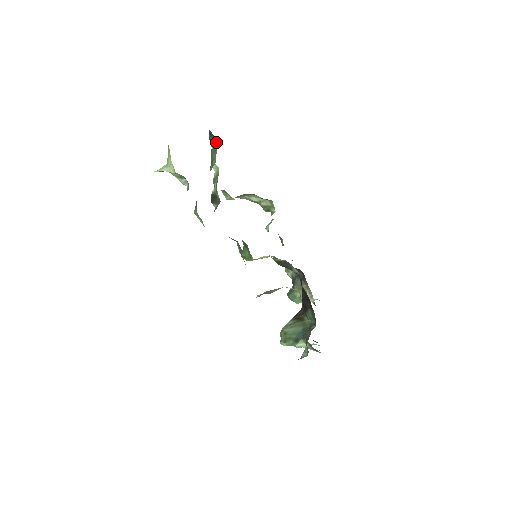
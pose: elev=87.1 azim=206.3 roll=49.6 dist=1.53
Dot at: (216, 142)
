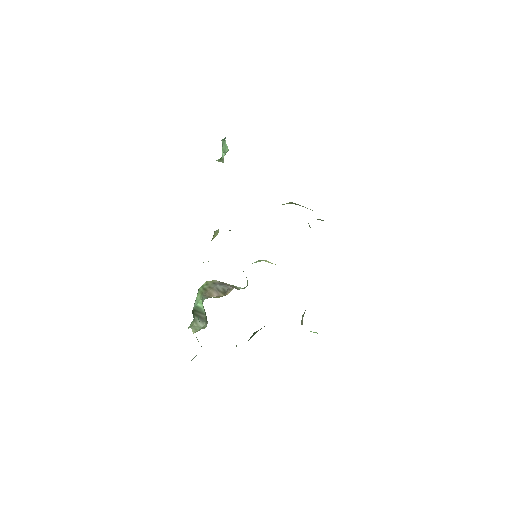
Dot at: occluded
